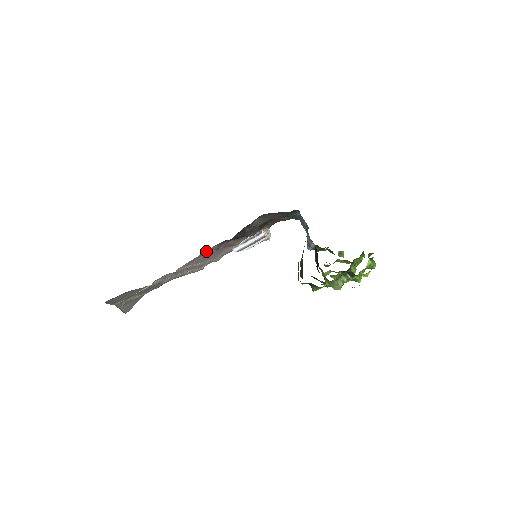
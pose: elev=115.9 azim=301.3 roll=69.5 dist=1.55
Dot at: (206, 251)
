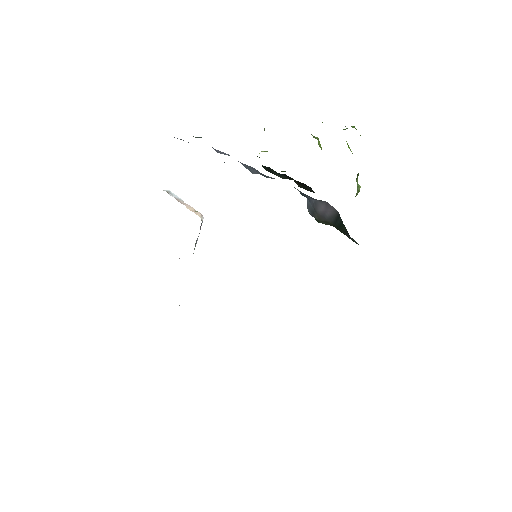
Dot at: occluded
